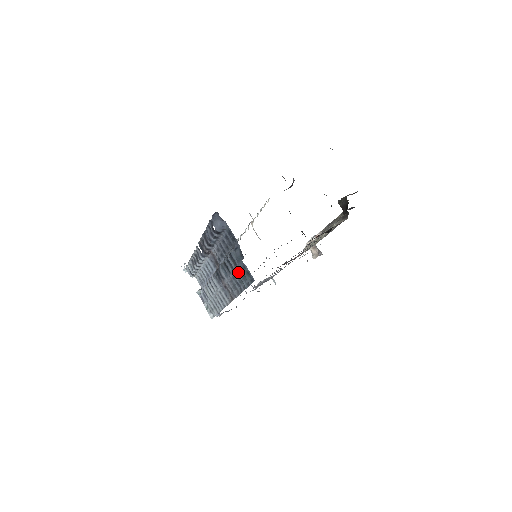
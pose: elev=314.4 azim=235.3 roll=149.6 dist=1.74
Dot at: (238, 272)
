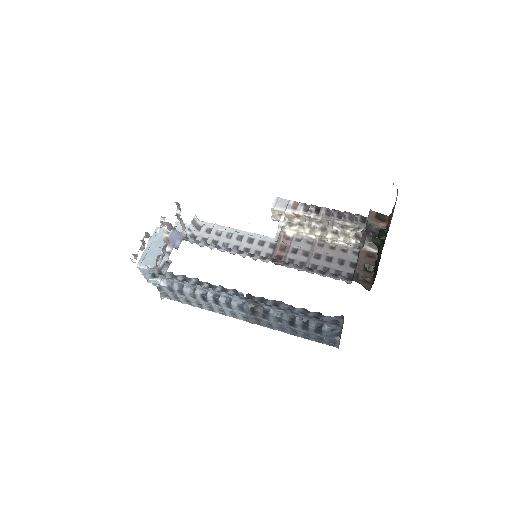
Dot at: (313, 335)
